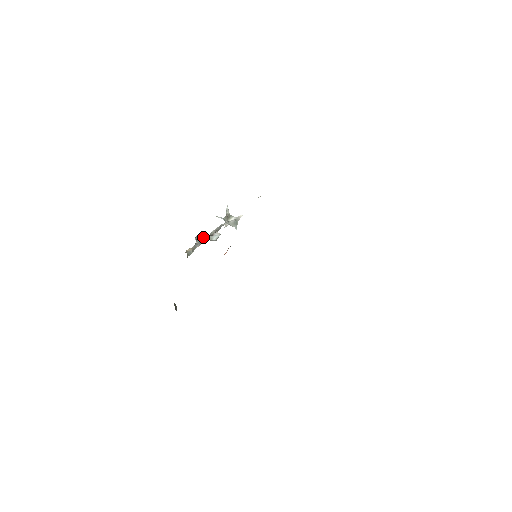
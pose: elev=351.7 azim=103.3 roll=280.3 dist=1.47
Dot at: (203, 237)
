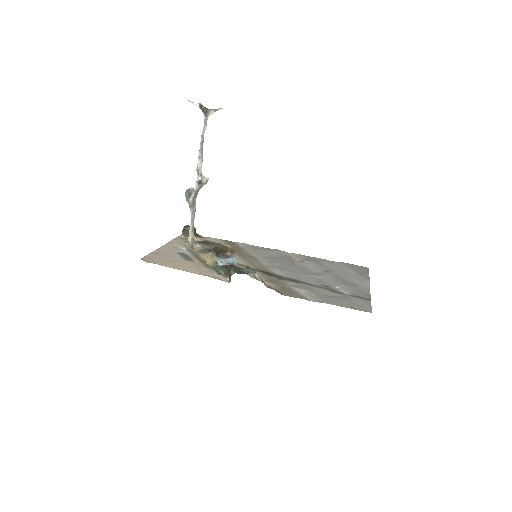
Dot at: (193, 197)
